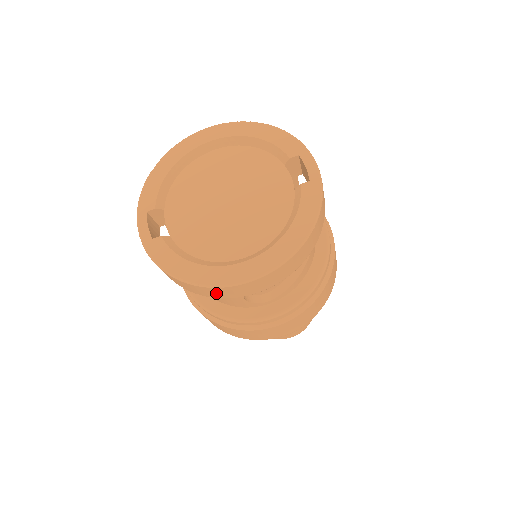
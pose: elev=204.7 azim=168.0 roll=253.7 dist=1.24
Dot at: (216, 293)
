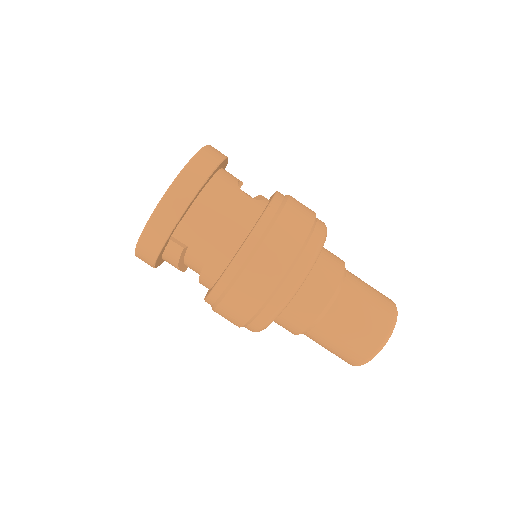
Dot at: (207, 161)
